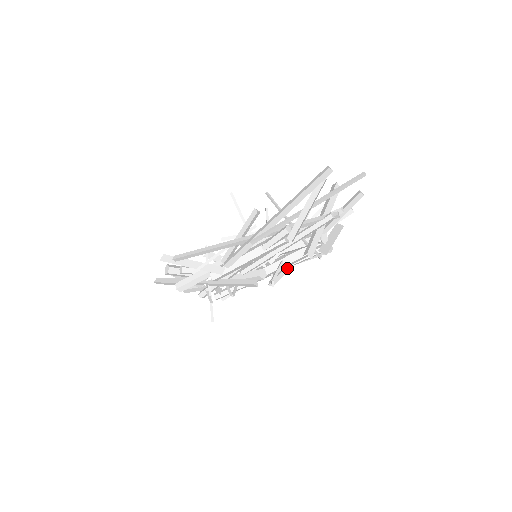
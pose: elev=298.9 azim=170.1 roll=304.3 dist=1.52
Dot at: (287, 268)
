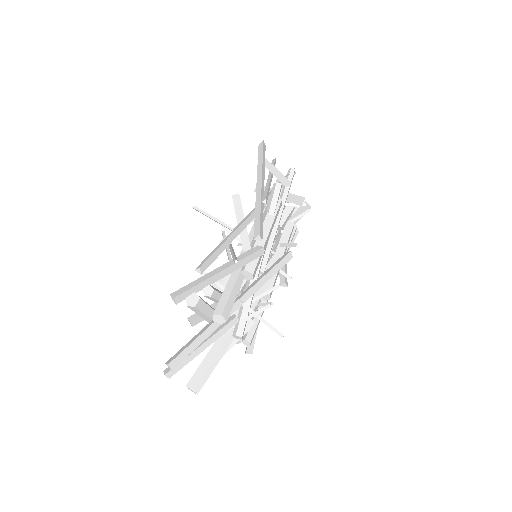
Dot at: occluded
